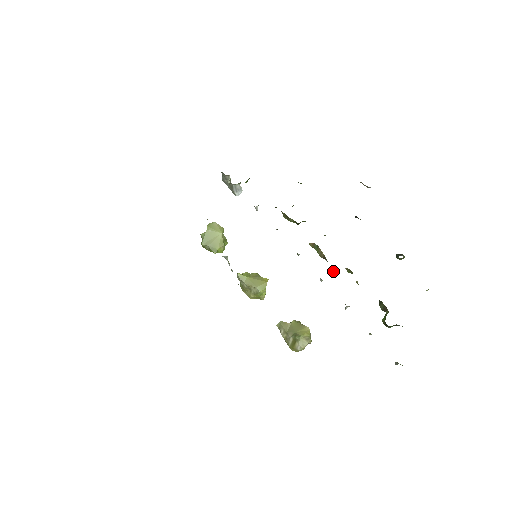
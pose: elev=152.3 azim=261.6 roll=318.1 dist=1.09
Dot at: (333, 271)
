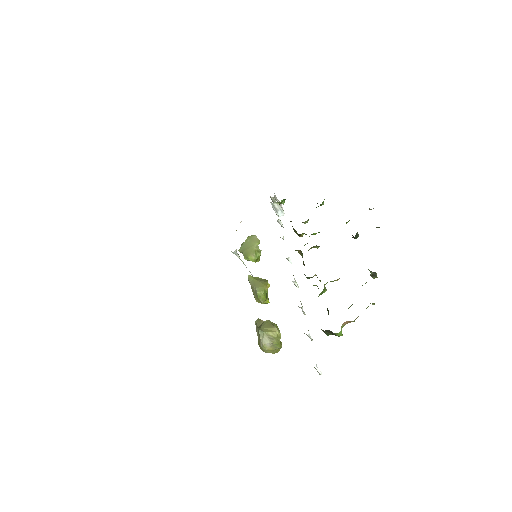
Dot at: (306, 277)
